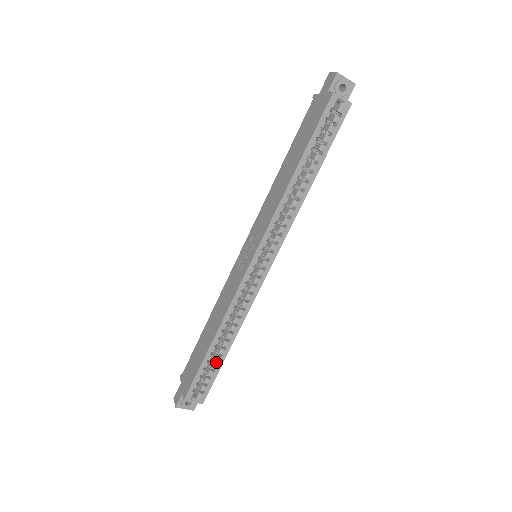
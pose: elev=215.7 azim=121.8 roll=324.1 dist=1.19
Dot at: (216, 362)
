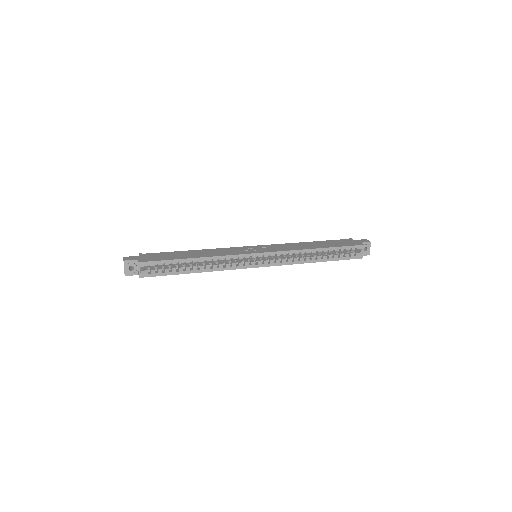
Dot at: (176, 270)
